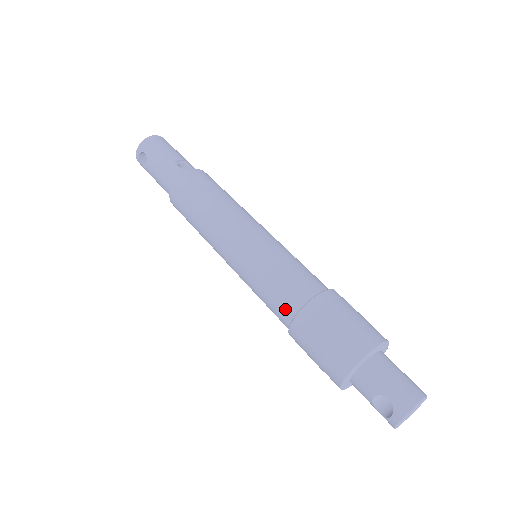
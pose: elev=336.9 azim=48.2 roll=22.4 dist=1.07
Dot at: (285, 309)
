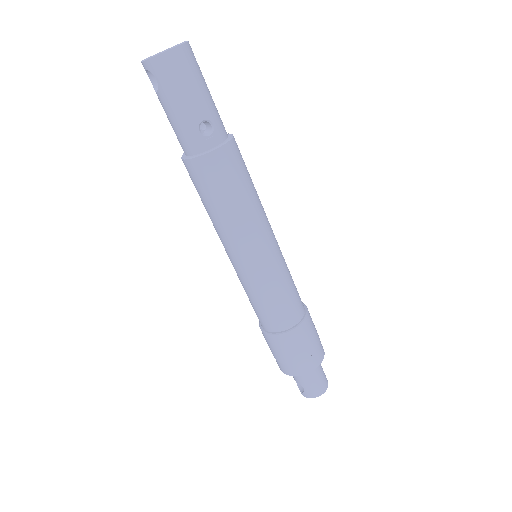
Dot at: (262, 323)
